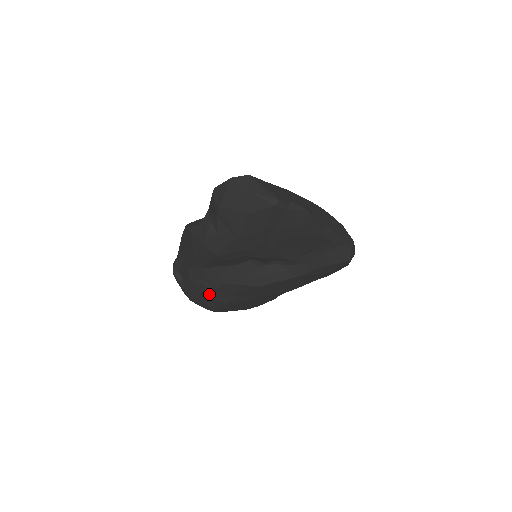
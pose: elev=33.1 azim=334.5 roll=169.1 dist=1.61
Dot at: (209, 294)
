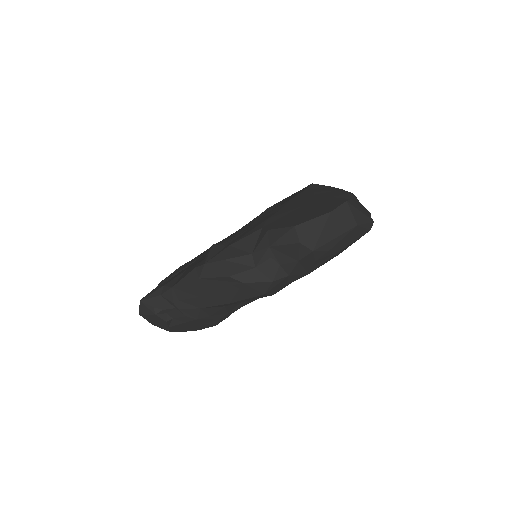
Dot at: (218, 323)
